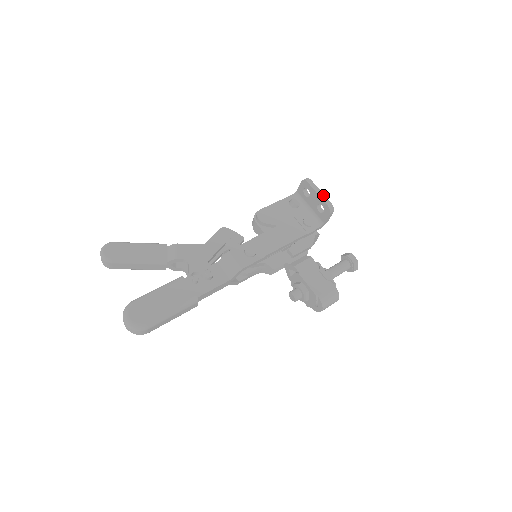
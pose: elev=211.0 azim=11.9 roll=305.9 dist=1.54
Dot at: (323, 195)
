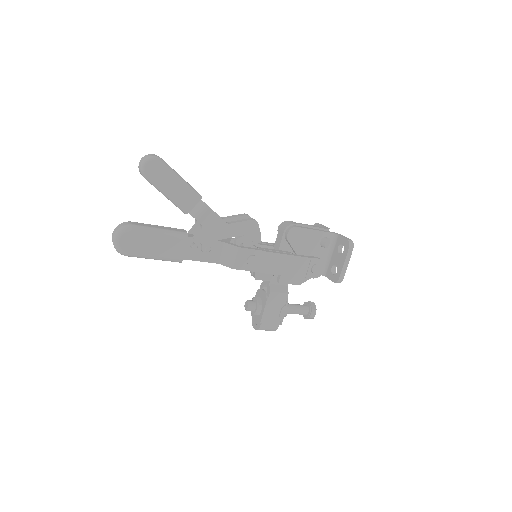
Dot at: (346, 268)
